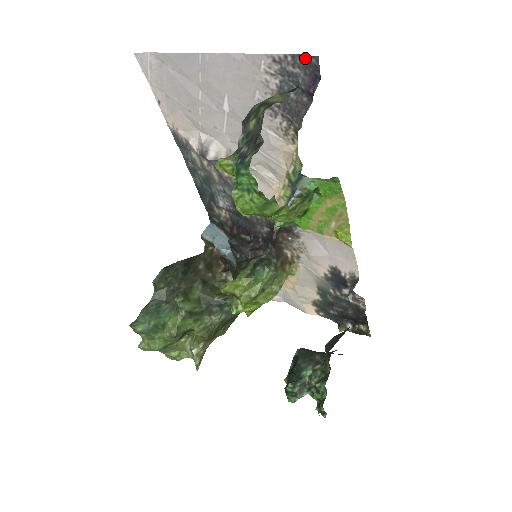
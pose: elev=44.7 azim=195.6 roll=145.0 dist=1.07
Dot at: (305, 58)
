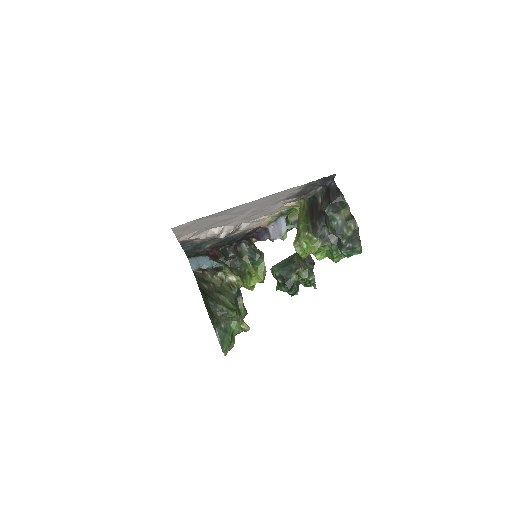
Dot at: (327, 177)
